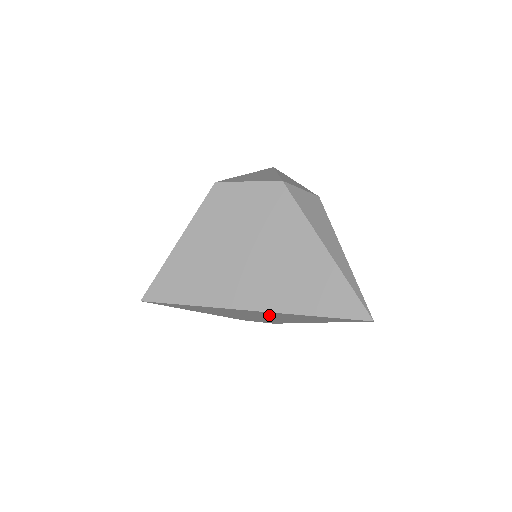
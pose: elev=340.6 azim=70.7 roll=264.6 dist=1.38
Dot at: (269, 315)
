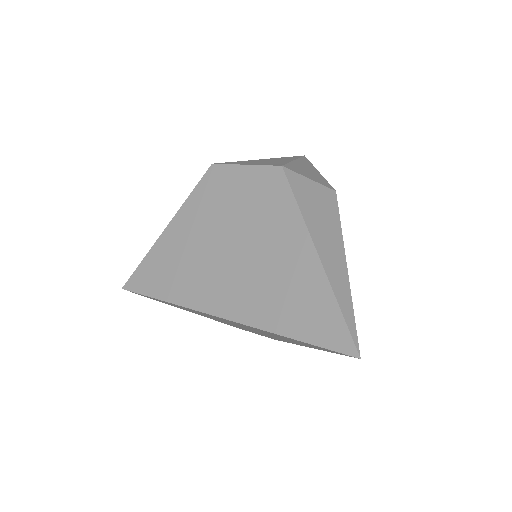
Dot at: (250, 328)
